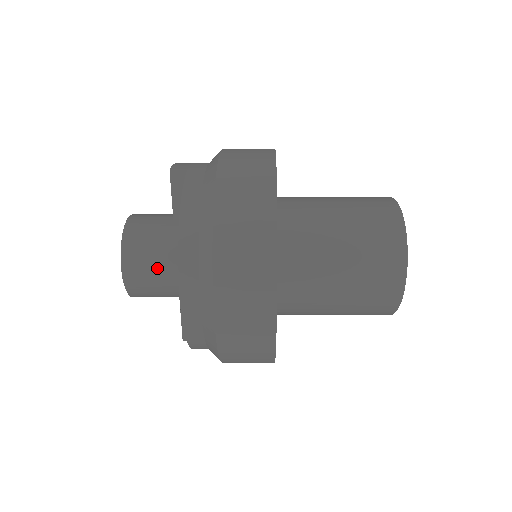
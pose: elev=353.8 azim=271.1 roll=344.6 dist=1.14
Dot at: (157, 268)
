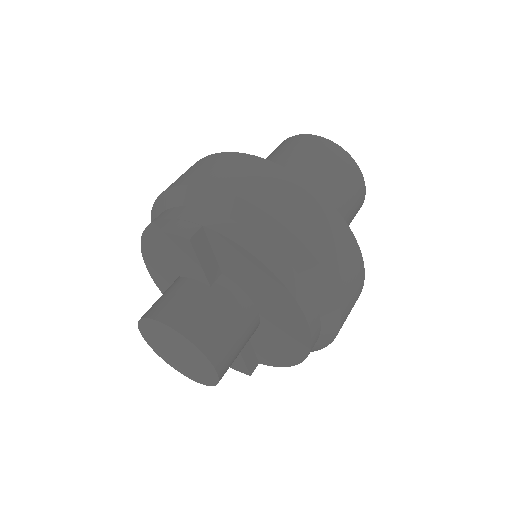
Dot at: (238, 335)
